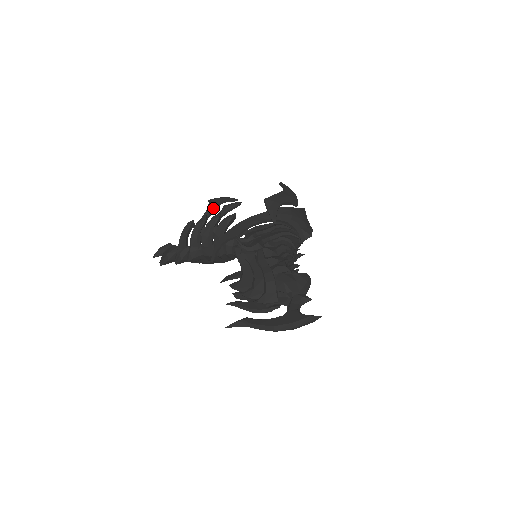
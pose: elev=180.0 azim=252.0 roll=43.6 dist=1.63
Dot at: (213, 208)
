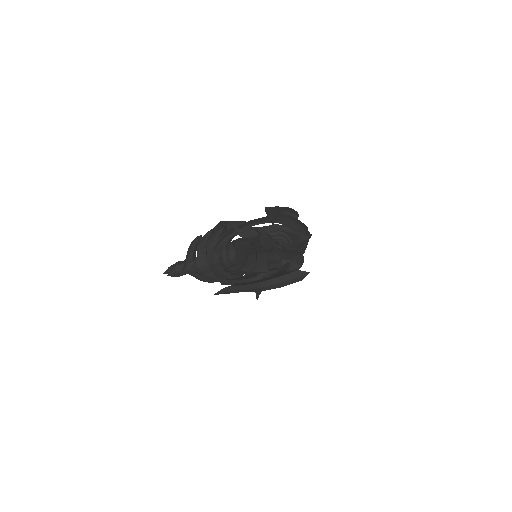
Dot at: (221, 226)
